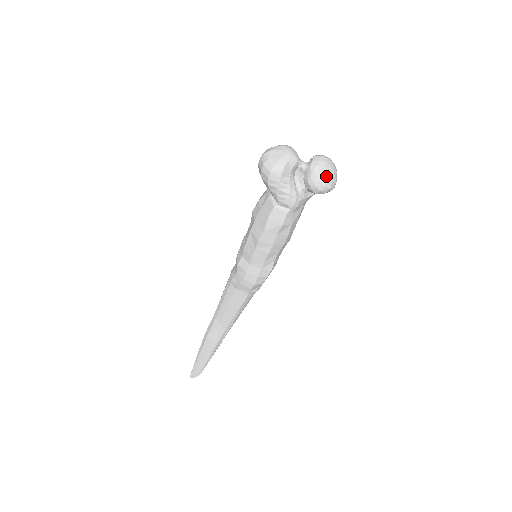
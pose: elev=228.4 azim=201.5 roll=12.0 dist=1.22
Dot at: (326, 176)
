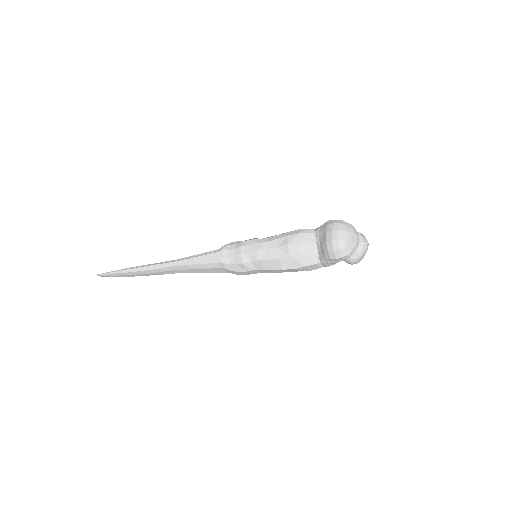
Dot at: occluded
